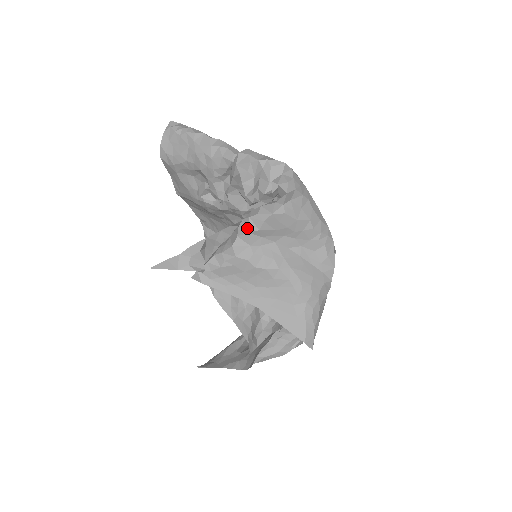
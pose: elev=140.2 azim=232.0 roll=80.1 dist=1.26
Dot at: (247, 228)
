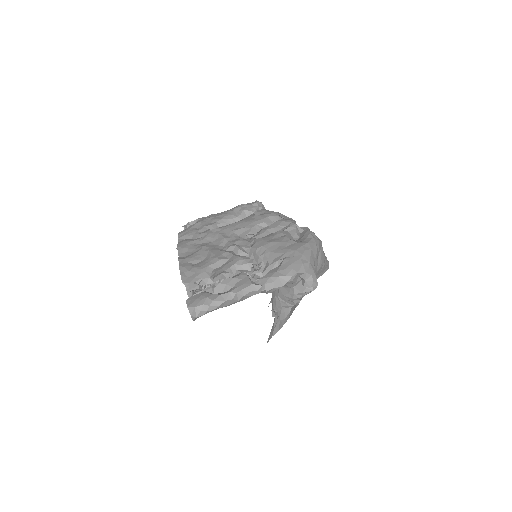
Dot at: (299, 300)
